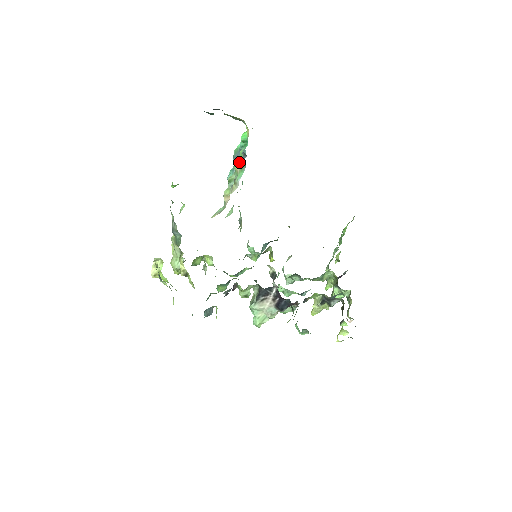
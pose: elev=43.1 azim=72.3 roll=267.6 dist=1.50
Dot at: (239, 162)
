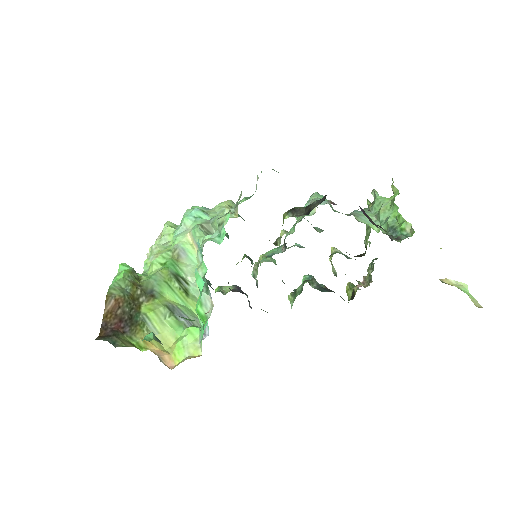
Dot at: occluded
